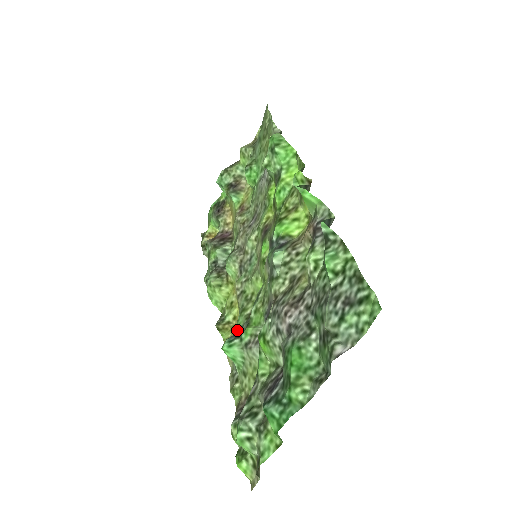
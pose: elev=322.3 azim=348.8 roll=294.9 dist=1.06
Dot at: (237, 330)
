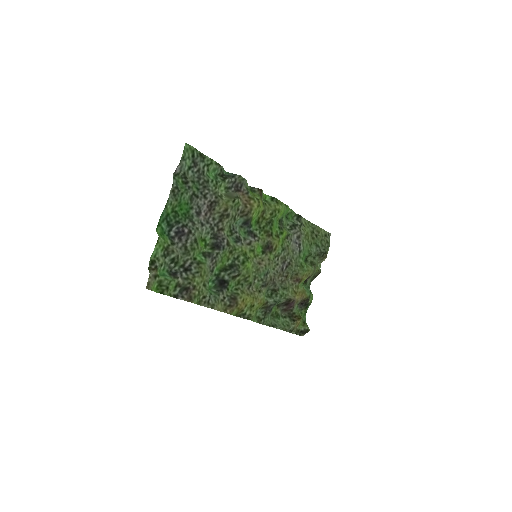
Dot at: (227, 288)
